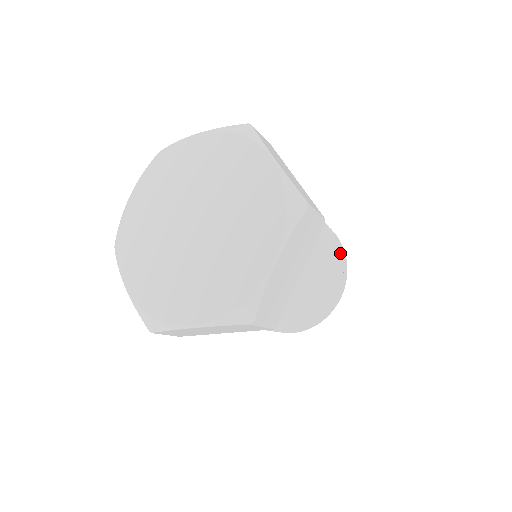
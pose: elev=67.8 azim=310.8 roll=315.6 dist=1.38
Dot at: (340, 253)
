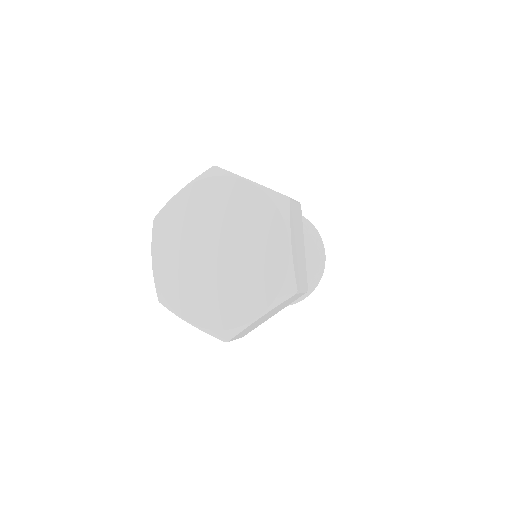
Dot at: (319, 272)
